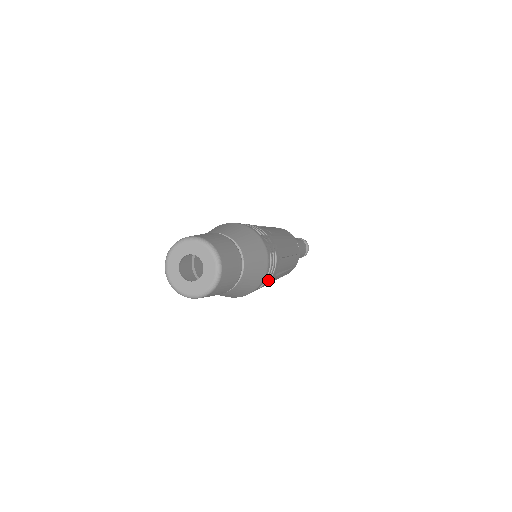
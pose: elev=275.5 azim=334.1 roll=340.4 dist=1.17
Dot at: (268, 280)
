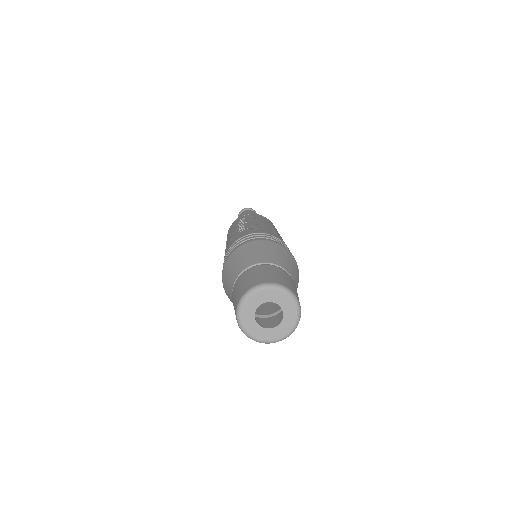
Dot at: occluded
